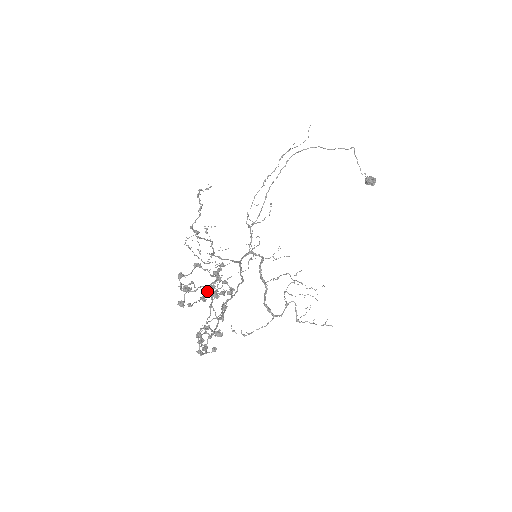
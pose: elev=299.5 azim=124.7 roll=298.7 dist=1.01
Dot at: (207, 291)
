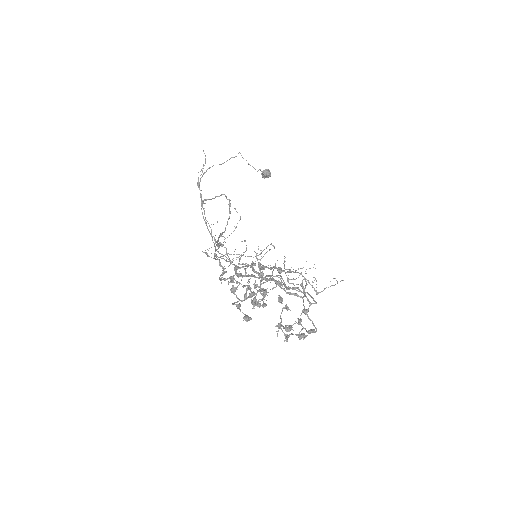
Dot at: (261, 291)
